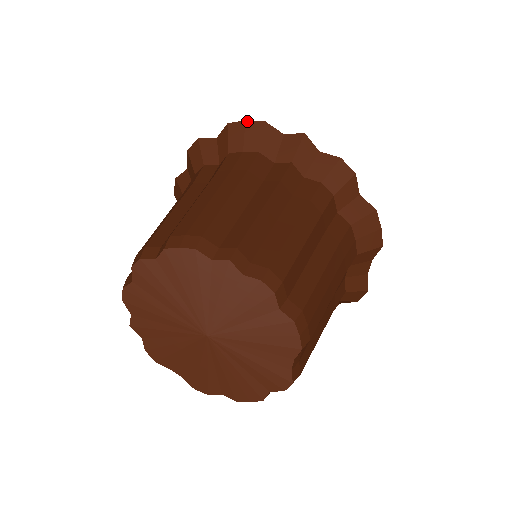
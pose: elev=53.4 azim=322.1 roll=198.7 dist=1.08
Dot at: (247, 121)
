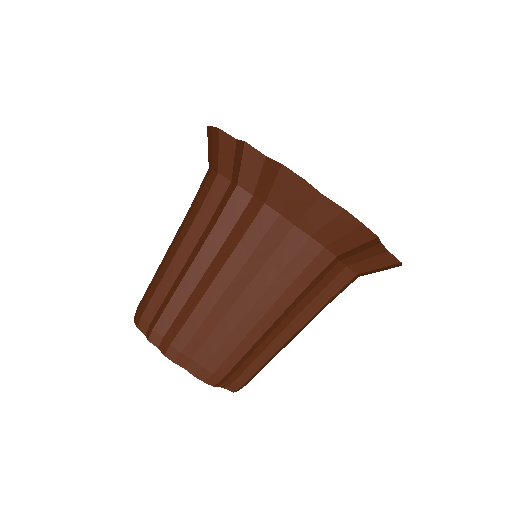
Dot at: (212, 127)
